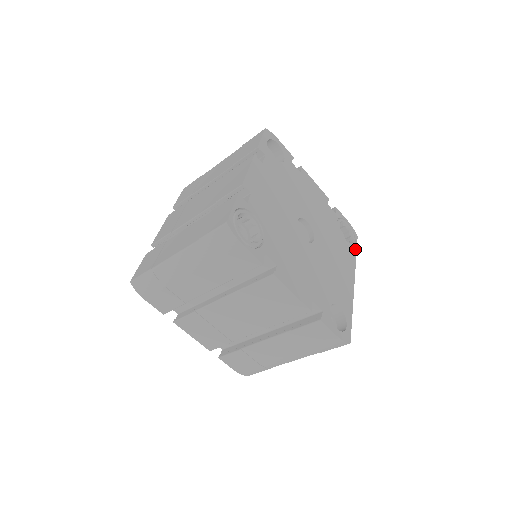
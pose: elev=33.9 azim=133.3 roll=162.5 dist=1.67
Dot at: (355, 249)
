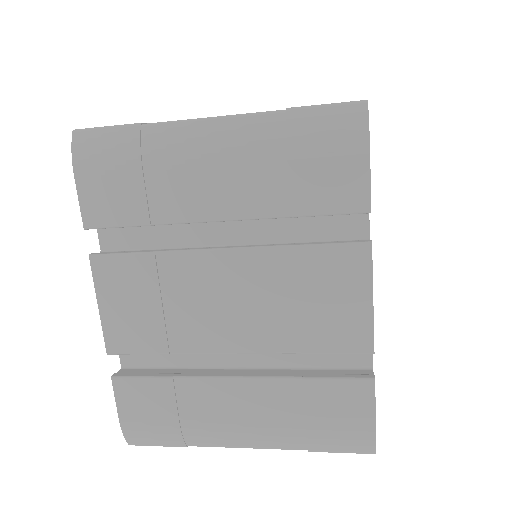
Dot at: occluded
